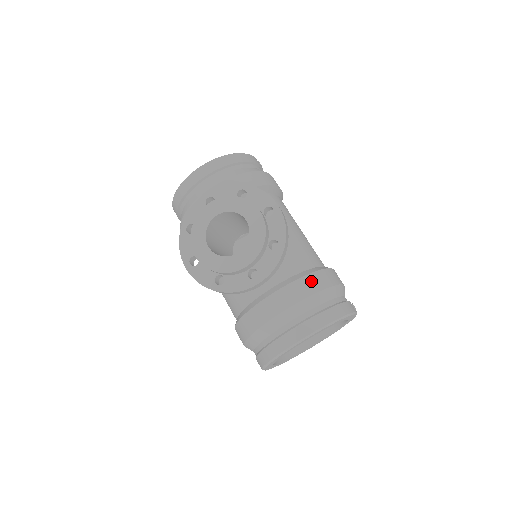
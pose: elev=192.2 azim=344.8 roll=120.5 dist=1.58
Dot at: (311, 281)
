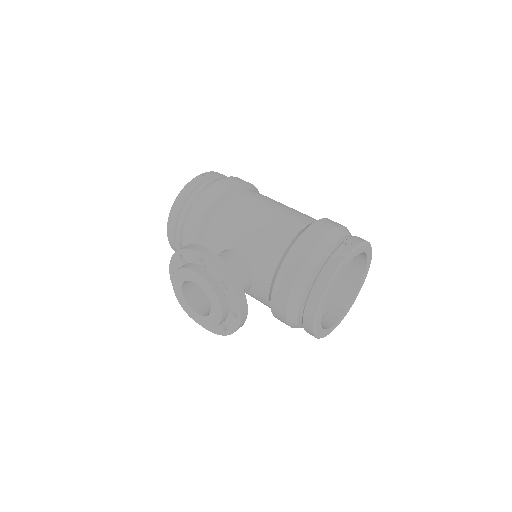
Dot at: (287, 268)
